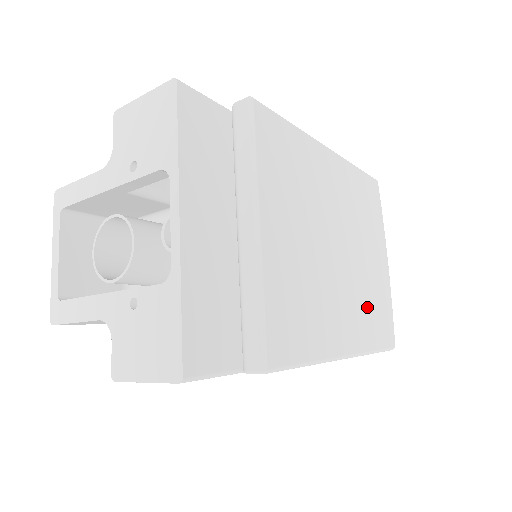
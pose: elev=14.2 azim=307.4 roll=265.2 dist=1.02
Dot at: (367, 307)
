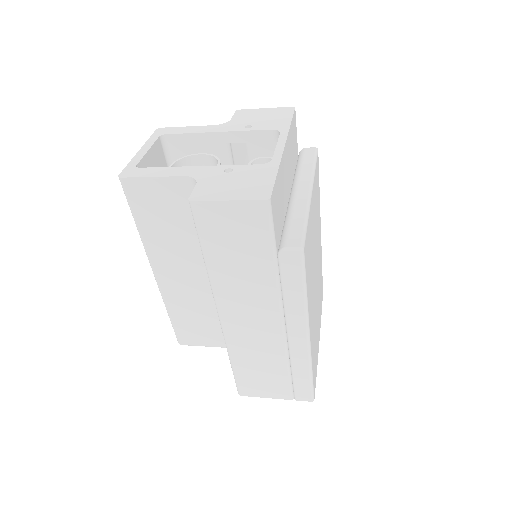
Dot at: occluded
